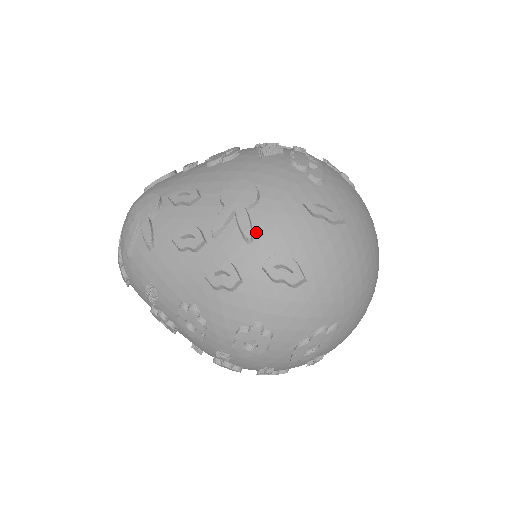
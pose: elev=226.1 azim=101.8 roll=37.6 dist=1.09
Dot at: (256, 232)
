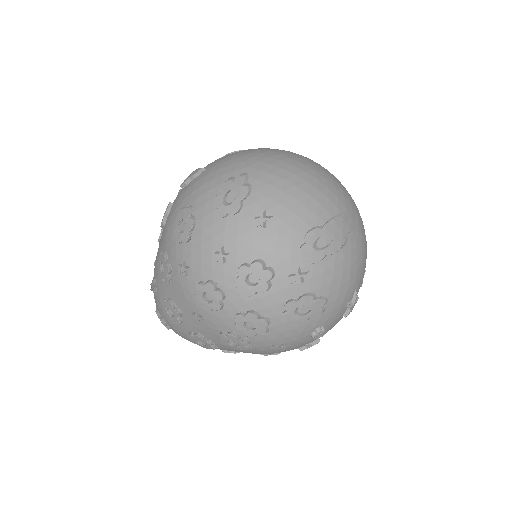
Dot at: occluded
